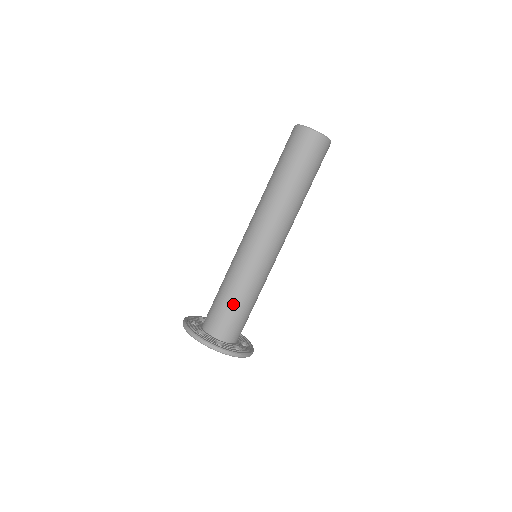
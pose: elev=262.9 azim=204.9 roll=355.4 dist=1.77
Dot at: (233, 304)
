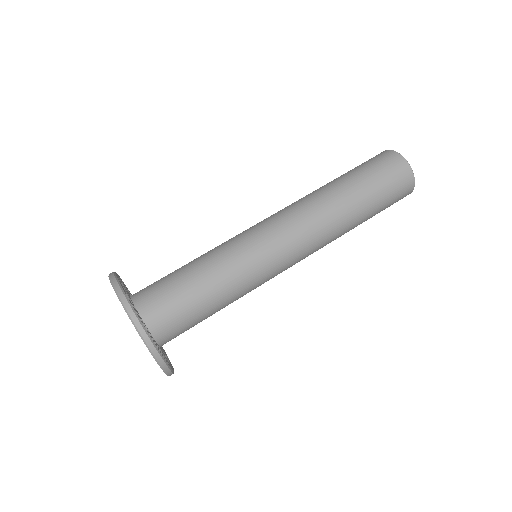
Dot at: (186, 272)
